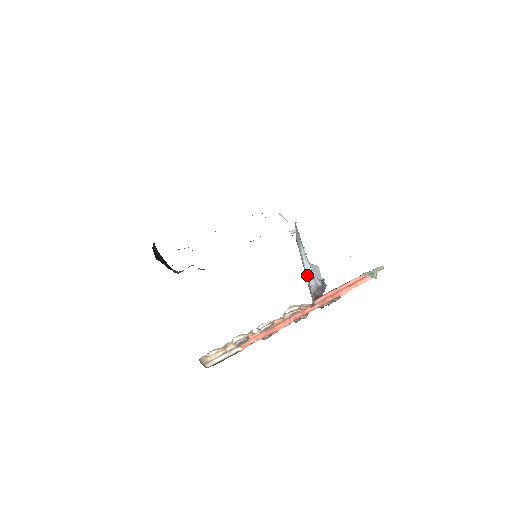
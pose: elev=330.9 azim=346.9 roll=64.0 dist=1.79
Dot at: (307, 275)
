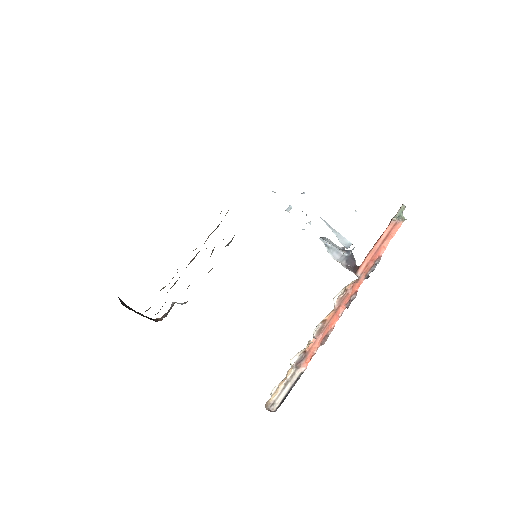
Dot at: (346, 247)
